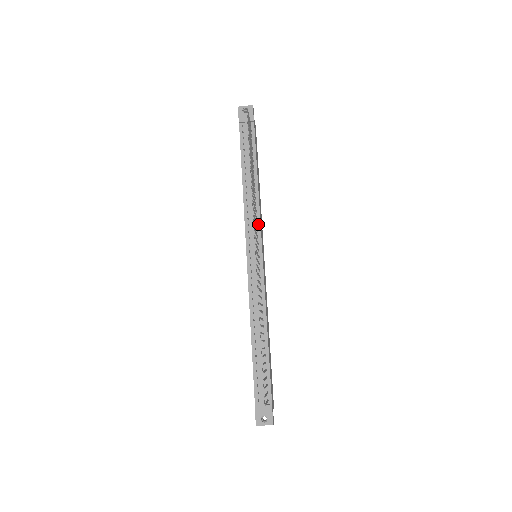
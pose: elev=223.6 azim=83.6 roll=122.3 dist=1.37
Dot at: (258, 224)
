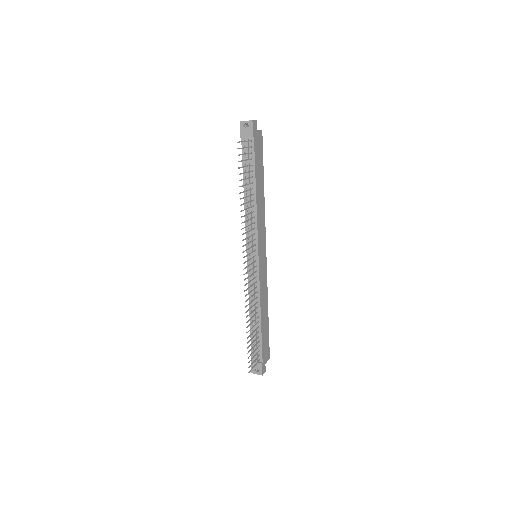
Dot at: (256, 234)
